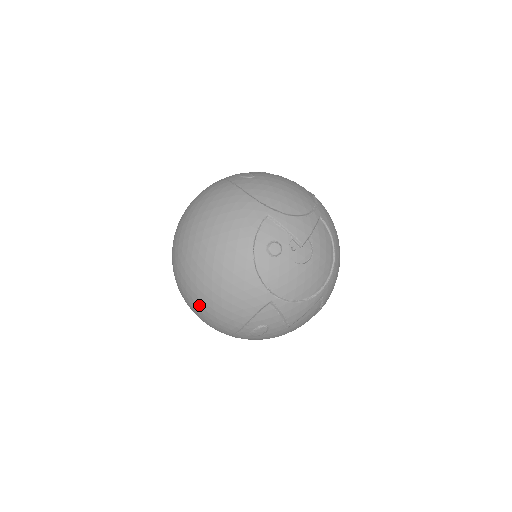
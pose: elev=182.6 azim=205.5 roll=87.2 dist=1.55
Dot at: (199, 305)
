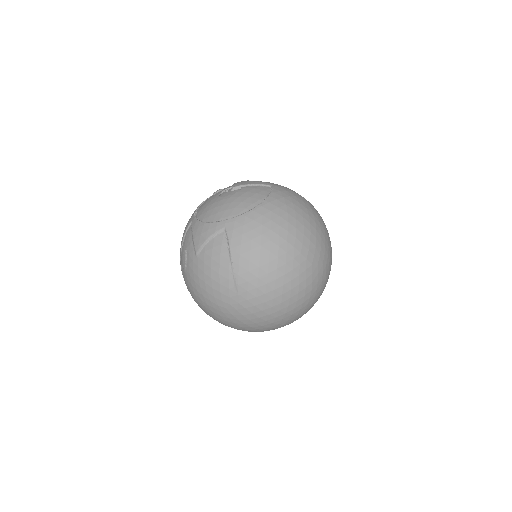
Dot at: occluded
